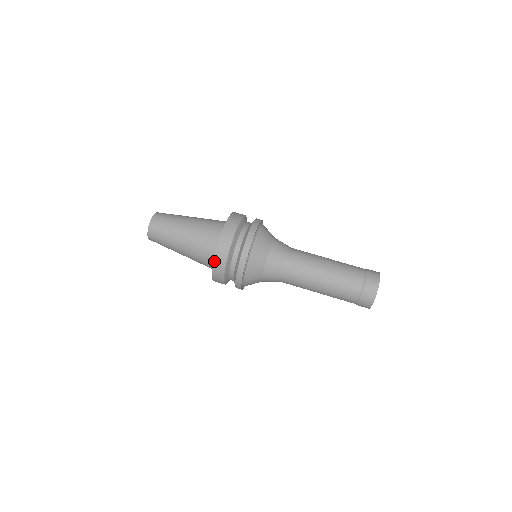
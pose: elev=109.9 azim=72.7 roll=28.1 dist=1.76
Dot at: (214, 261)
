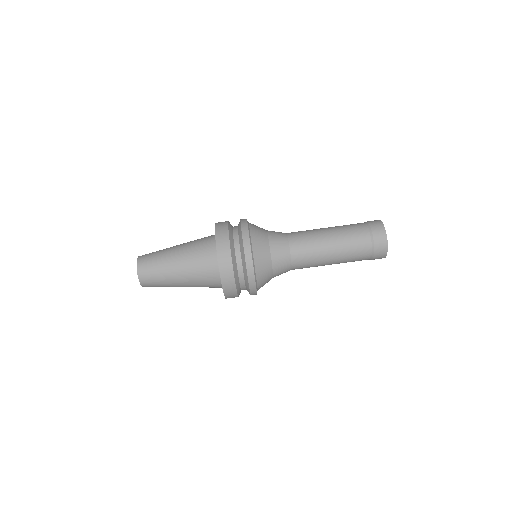
Dot at: (218, 257)
